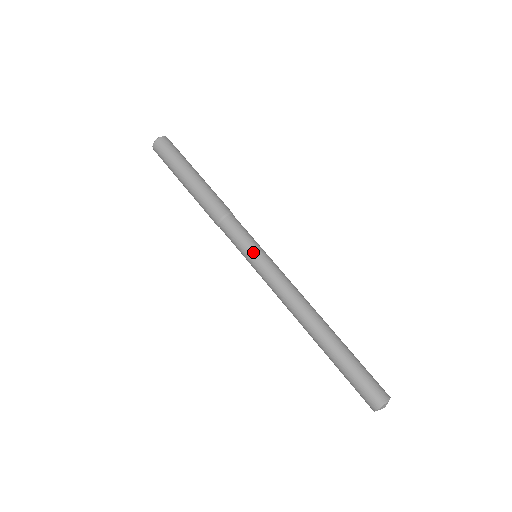
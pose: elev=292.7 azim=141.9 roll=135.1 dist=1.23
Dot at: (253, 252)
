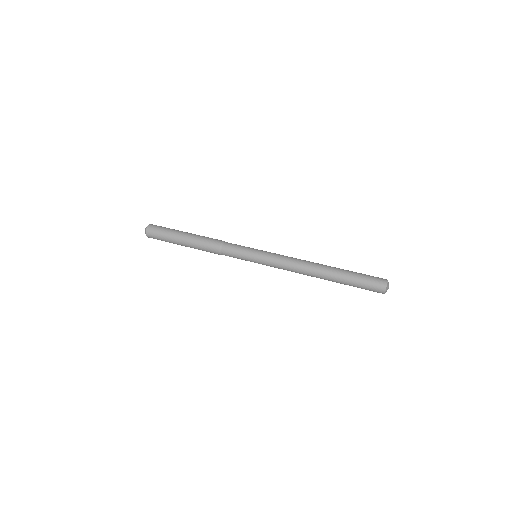
Dot at: (255, 249)
